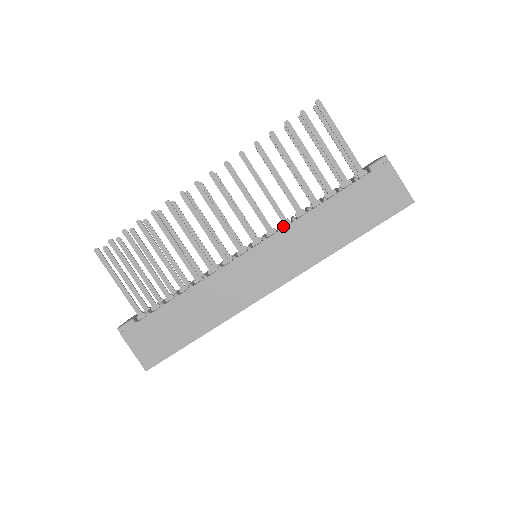
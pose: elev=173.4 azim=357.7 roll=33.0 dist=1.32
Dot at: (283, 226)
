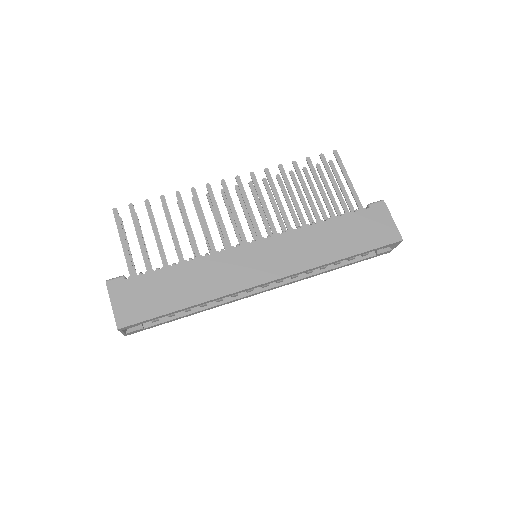
Dot at: occluded
